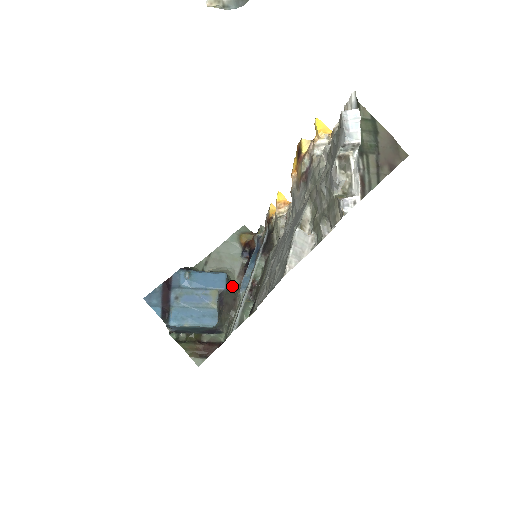
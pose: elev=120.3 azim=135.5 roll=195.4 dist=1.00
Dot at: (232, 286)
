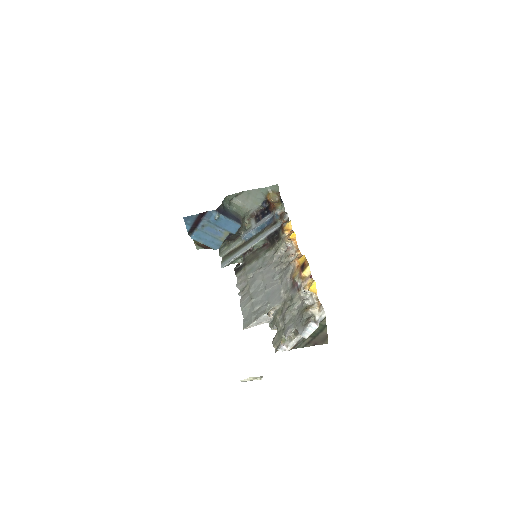
Dot at: (242, 225)
